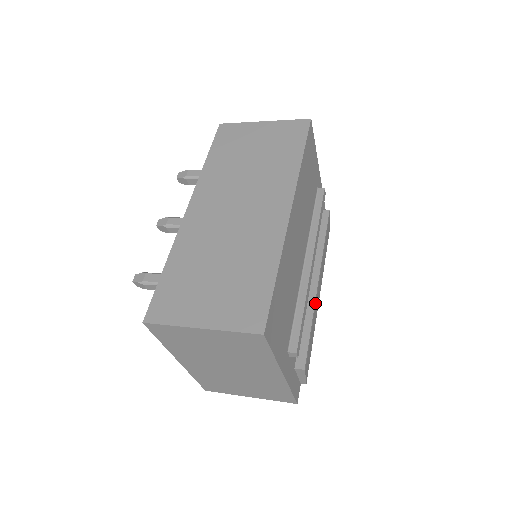
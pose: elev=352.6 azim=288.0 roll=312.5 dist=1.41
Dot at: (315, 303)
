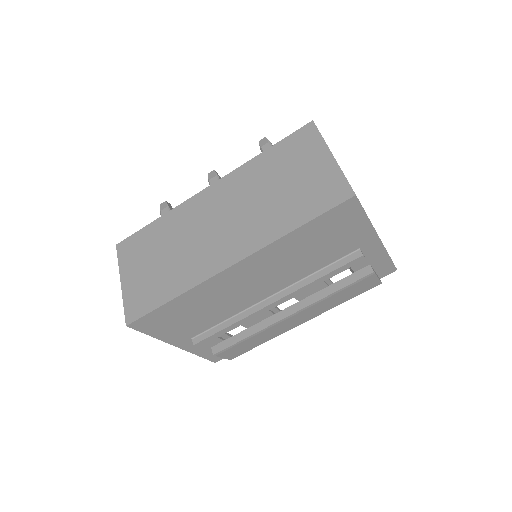
Dot at: (269, 327)
